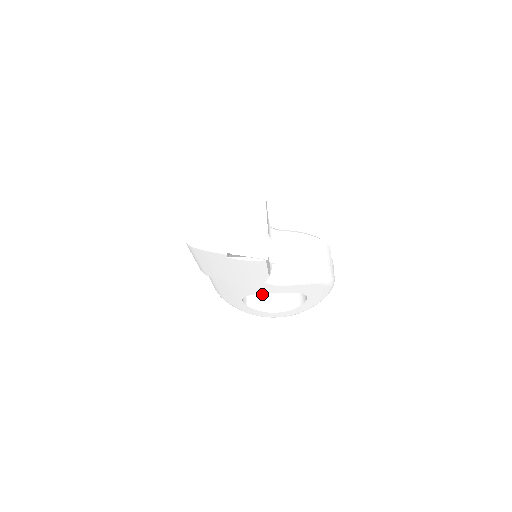
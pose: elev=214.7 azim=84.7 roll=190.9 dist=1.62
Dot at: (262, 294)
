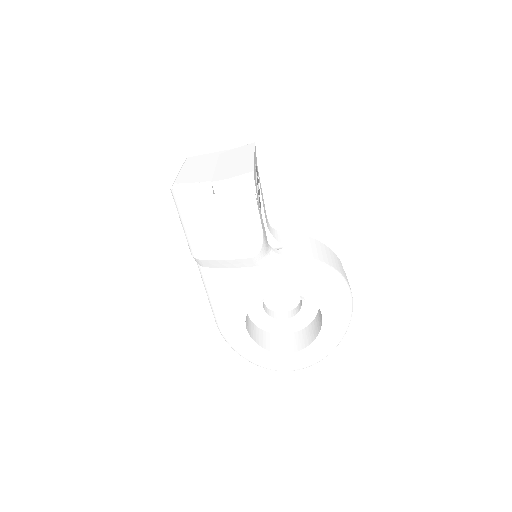
Dot at: (272, 337)
